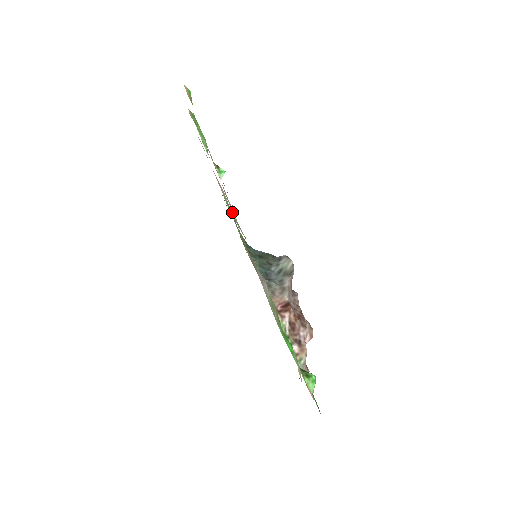
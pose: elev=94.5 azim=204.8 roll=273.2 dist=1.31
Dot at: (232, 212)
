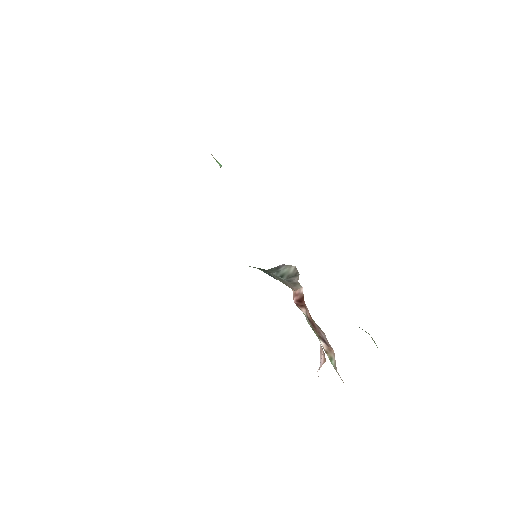
Dot at: occluded
